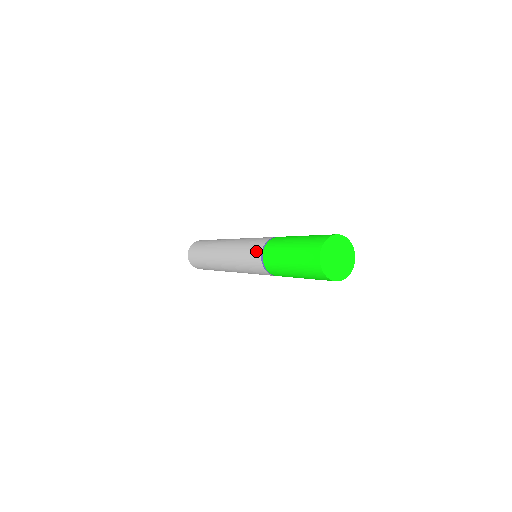
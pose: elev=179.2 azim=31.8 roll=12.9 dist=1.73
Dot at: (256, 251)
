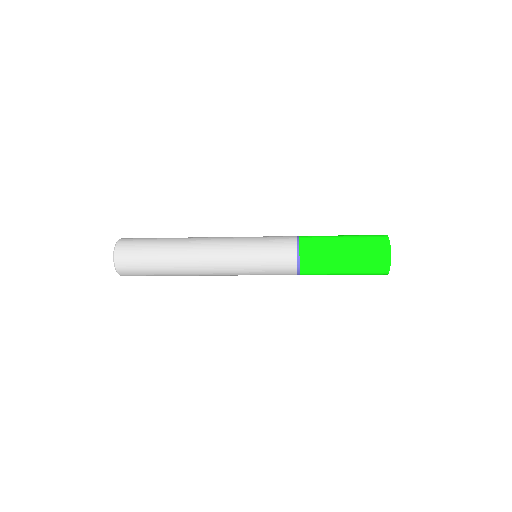
Dot at: (287, 262)
